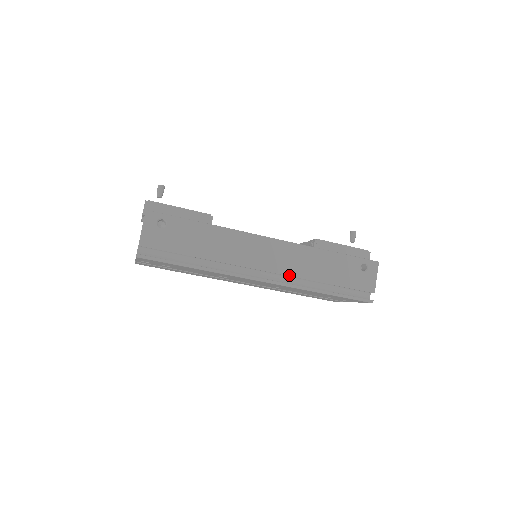
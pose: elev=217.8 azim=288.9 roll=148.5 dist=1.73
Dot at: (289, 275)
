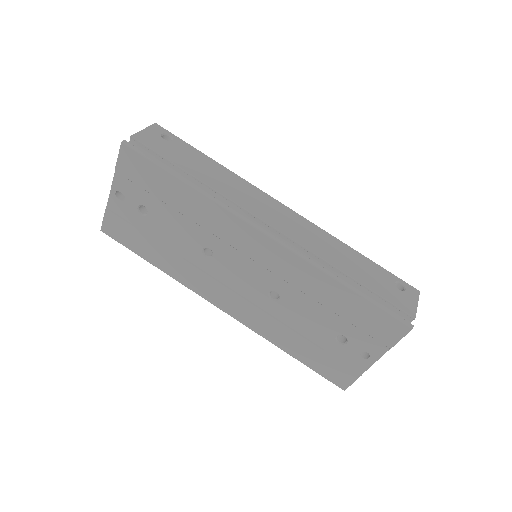
Dot at: (300, 244)
